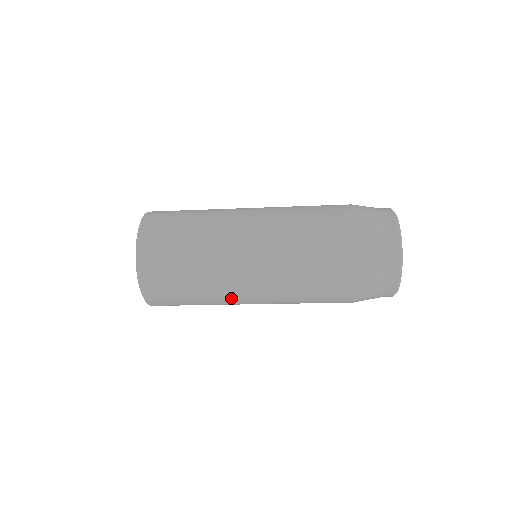
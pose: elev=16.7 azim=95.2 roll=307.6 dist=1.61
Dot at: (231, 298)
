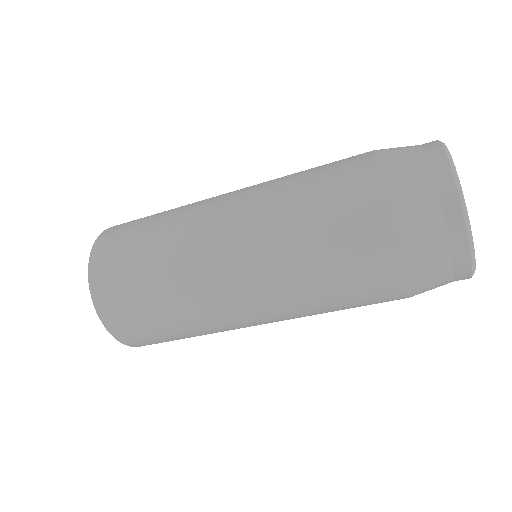
Dot at: (218, 315)
